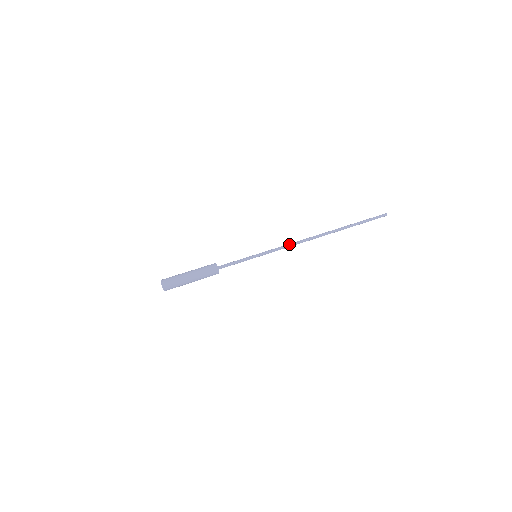
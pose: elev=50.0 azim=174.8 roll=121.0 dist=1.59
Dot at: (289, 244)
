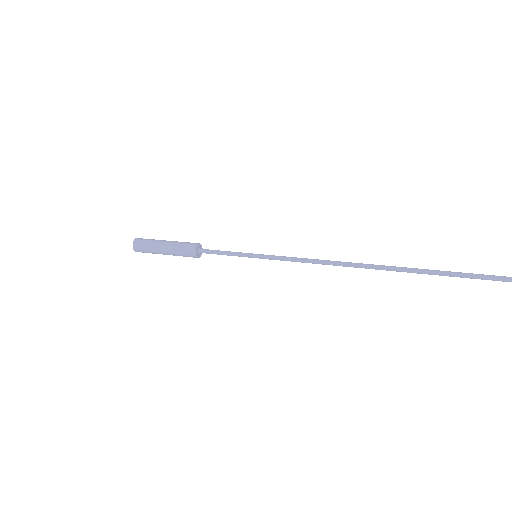
Dot at: (312, 260)
